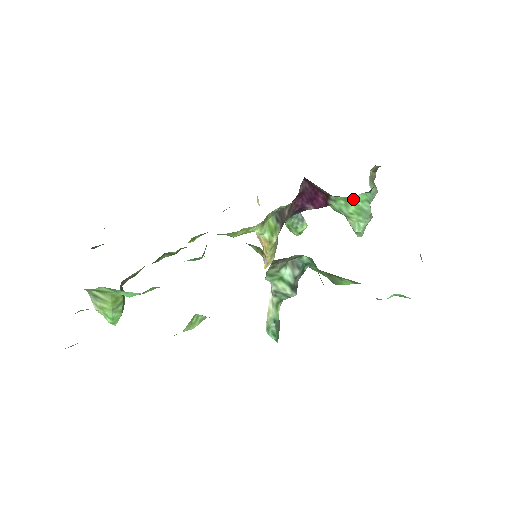
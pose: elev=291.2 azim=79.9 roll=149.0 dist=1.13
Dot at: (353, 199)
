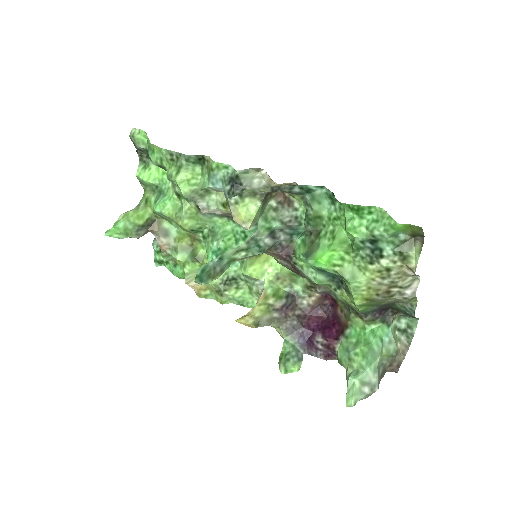
Dot at: (367, 334)
